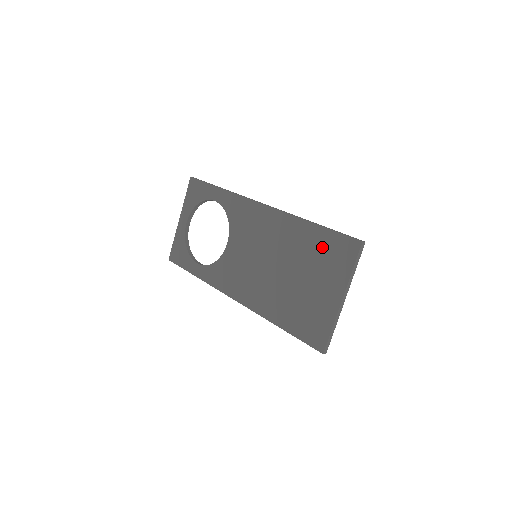
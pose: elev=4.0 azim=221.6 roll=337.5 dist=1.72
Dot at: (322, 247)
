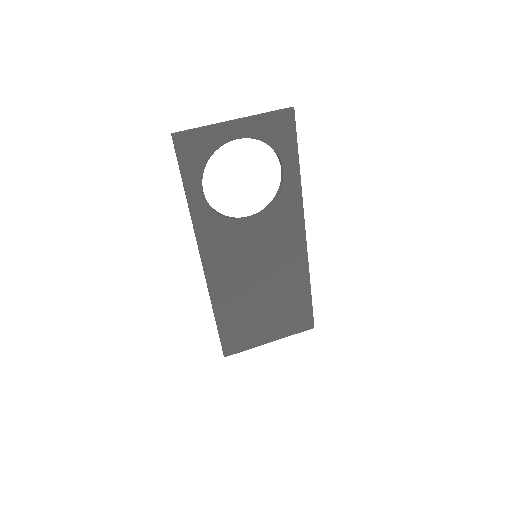
Dot at: (297, 307)
